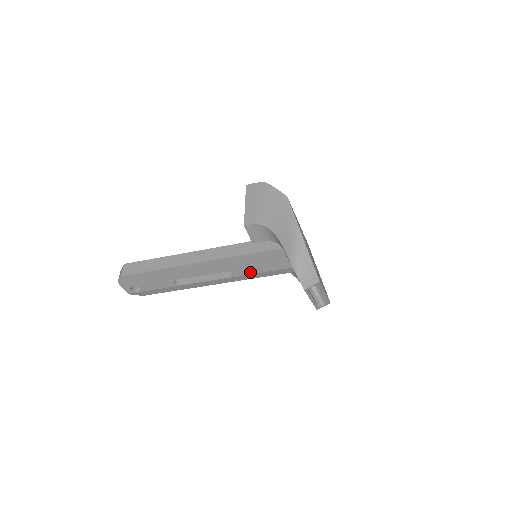
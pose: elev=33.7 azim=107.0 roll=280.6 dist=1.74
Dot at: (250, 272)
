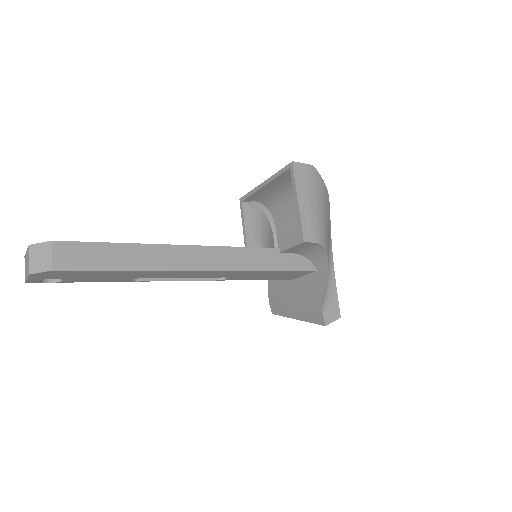
Dot at: (247, 279)
